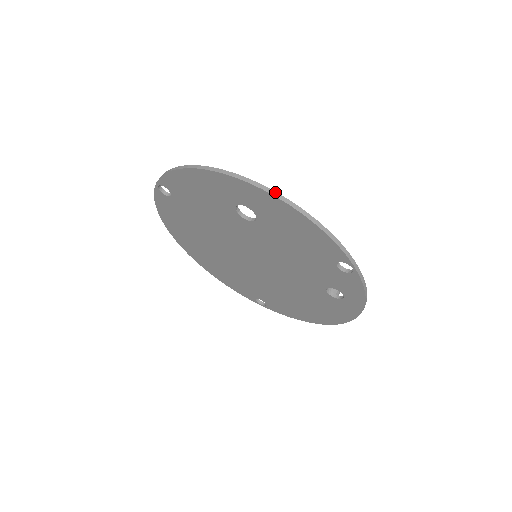
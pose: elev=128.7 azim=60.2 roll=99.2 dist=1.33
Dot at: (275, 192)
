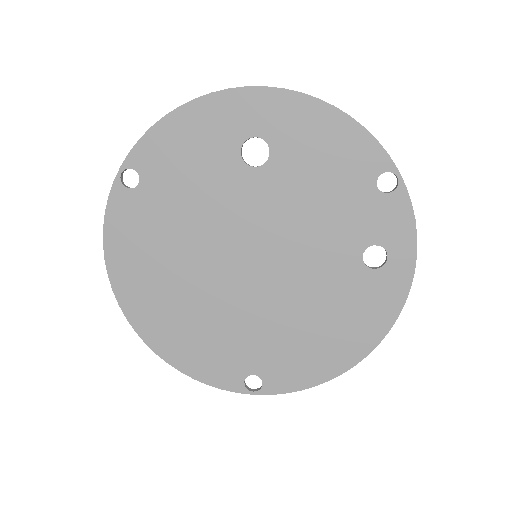
Dot at: (297, 92)
